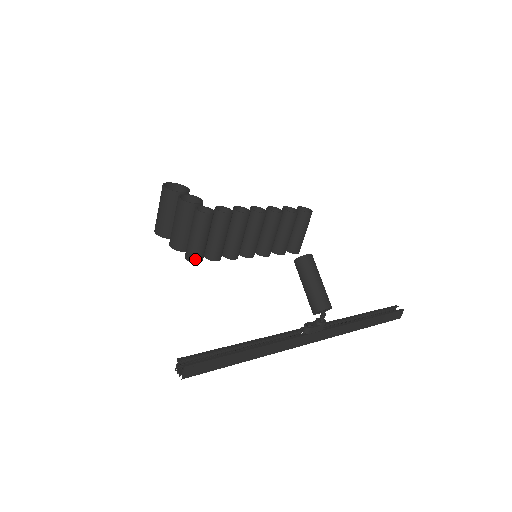
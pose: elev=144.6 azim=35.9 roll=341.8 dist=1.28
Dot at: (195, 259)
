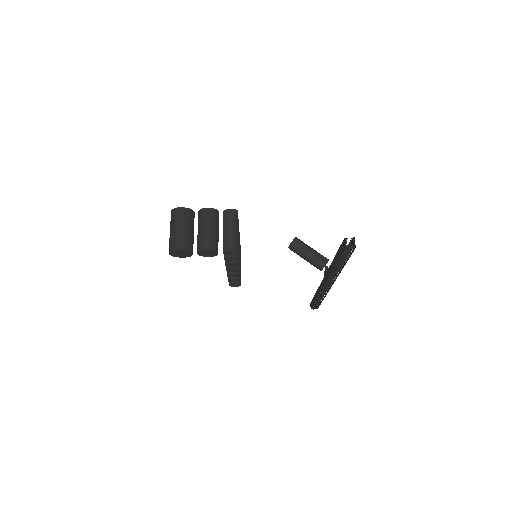
Dot at: (237, 249)
